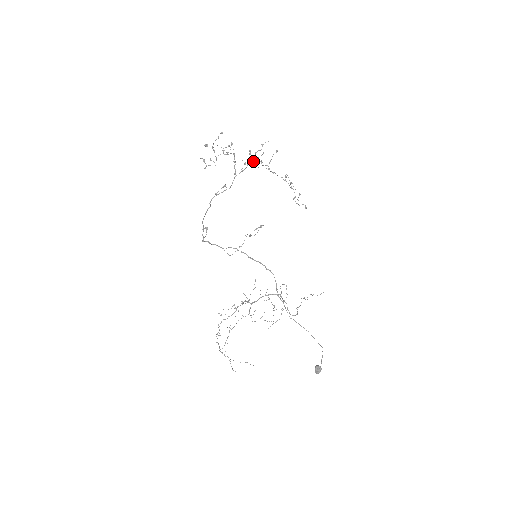
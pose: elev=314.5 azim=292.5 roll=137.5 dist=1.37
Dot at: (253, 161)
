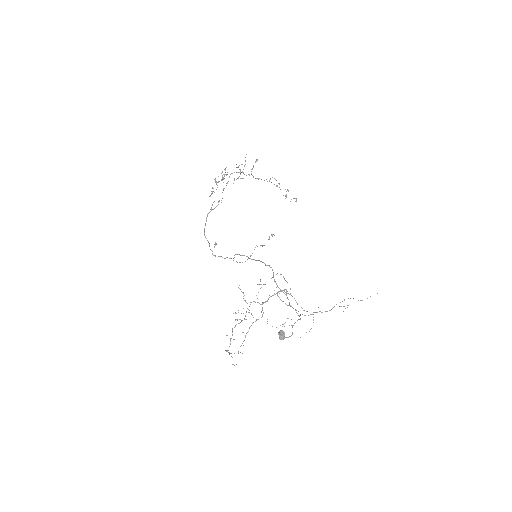
Dot at: occluded
